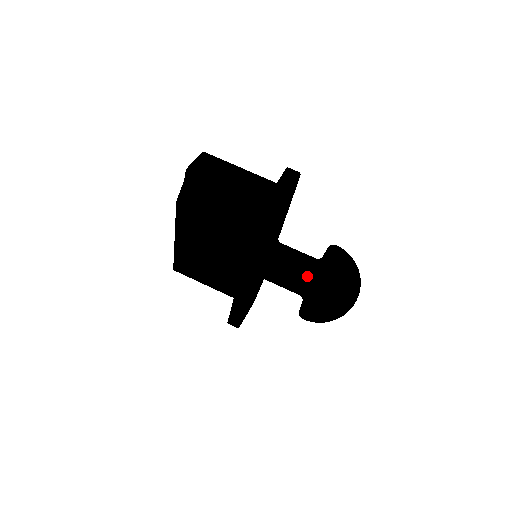
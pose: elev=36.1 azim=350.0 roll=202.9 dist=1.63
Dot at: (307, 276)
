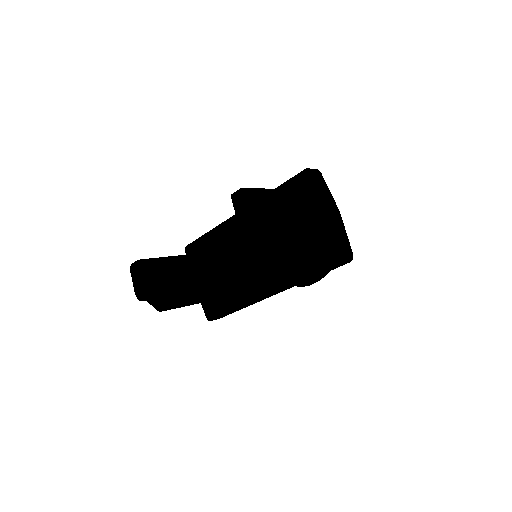
Dot at: occluded
